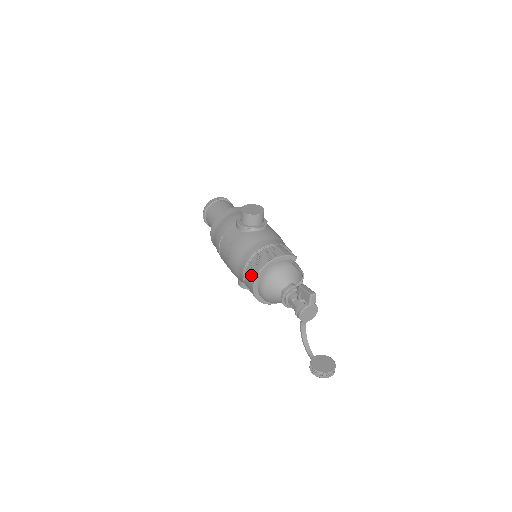
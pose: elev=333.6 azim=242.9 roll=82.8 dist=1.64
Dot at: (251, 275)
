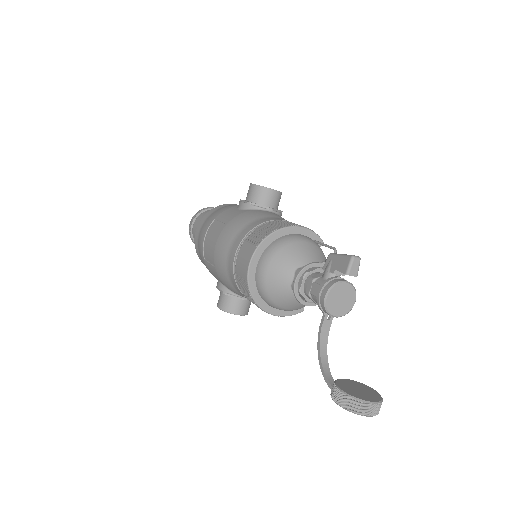
Dot at: (250, 246)
